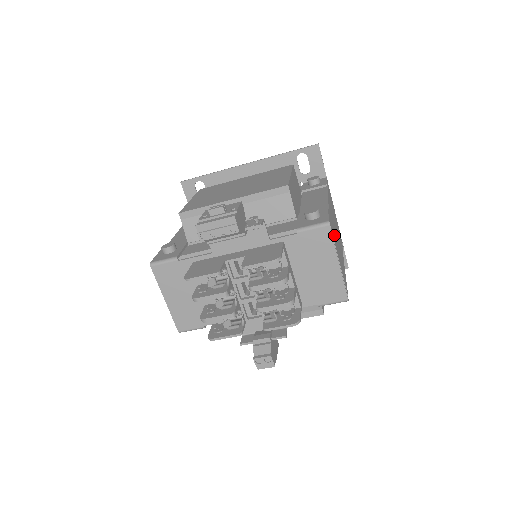
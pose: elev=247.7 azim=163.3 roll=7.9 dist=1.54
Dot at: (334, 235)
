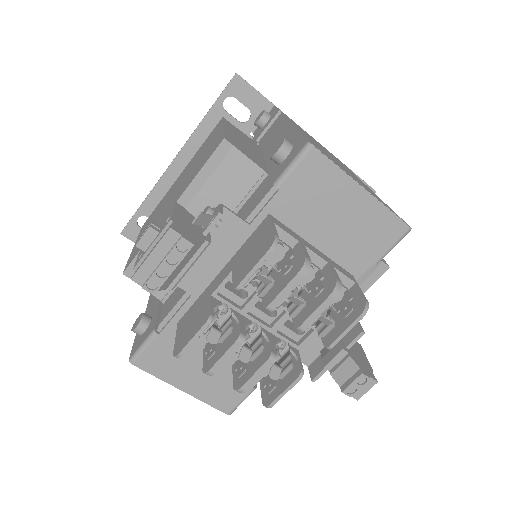
Dot at: occluded
